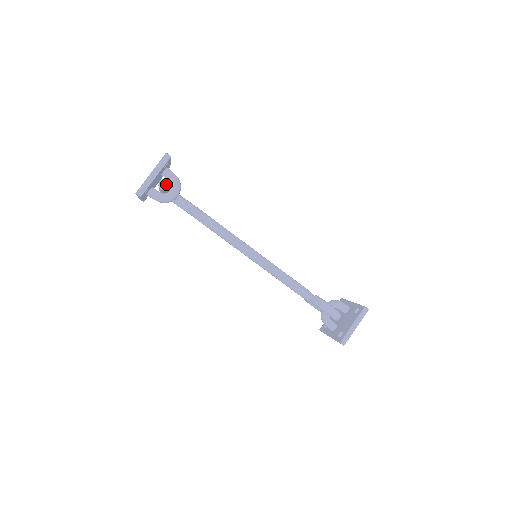
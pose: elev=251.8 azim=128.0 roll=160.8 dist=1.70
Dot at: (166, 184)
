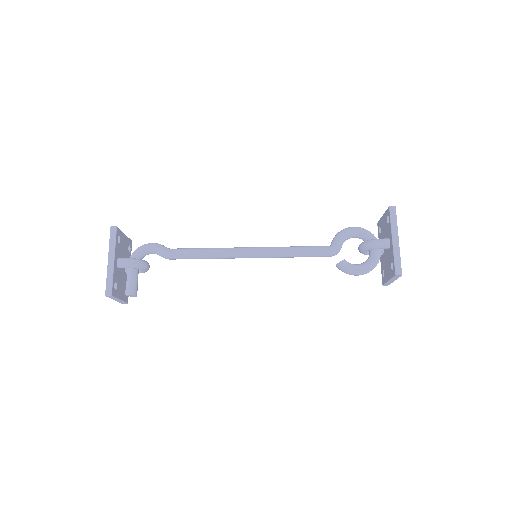
Dot at: (132, 296)
